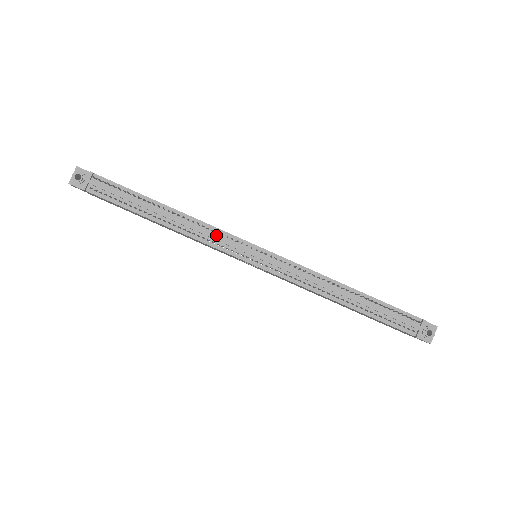
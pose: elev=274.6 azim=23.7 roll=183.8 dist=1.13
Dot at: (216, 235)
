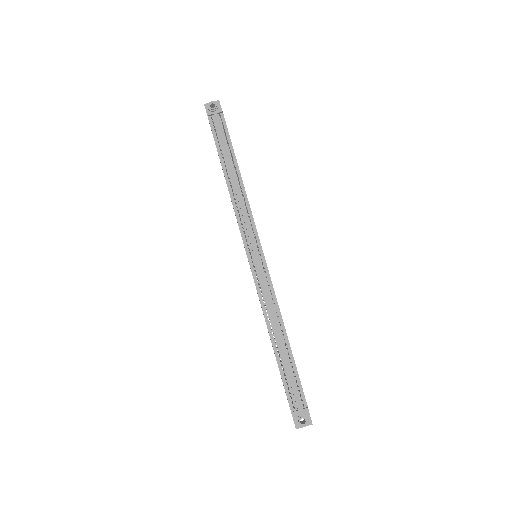
Dot at: (247, 217)
